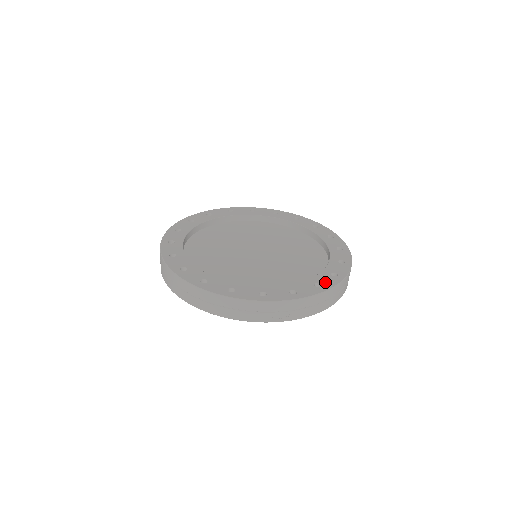
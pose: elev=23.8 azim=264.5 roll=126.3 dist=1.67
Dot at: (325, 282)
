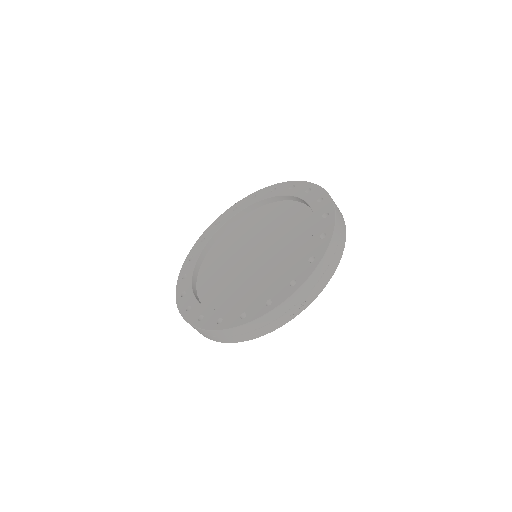
Dot at: (317, 251)
